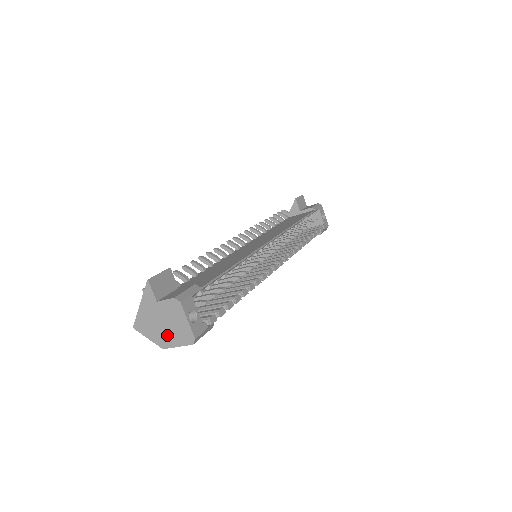
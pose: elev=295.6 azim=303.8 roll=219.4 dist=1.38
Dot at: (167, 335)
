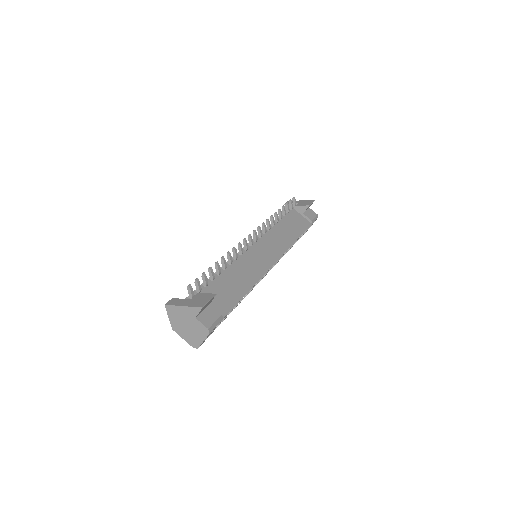
Dot at: (183, 330)
